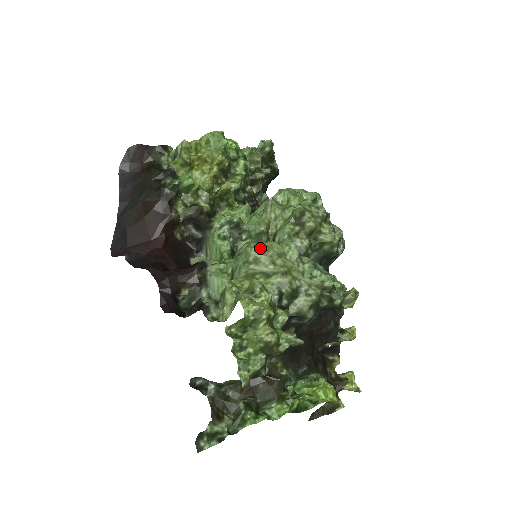
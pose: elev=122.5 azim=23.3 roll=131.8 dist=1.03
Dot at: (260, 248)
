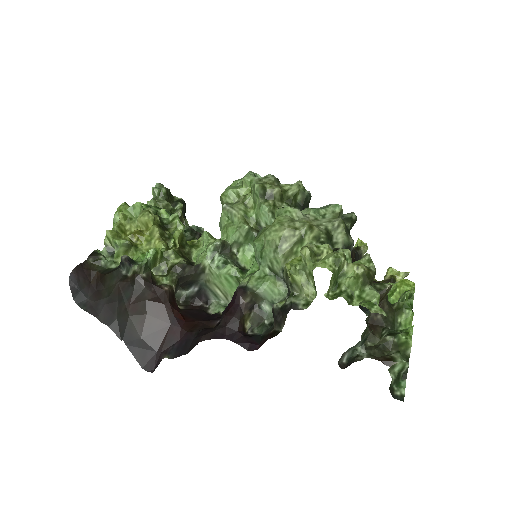
Dot at: (276, 229)
